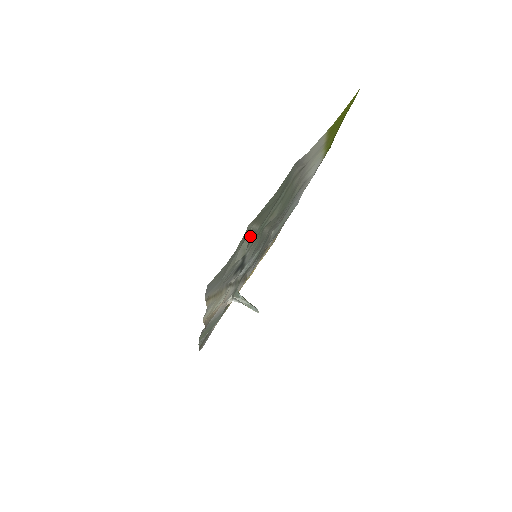
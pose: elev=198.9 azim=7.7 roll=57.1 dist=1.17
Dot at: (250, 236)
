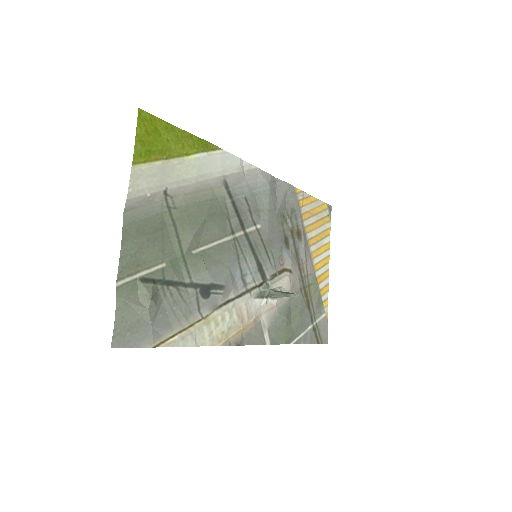
Dot at: (148, 281)
